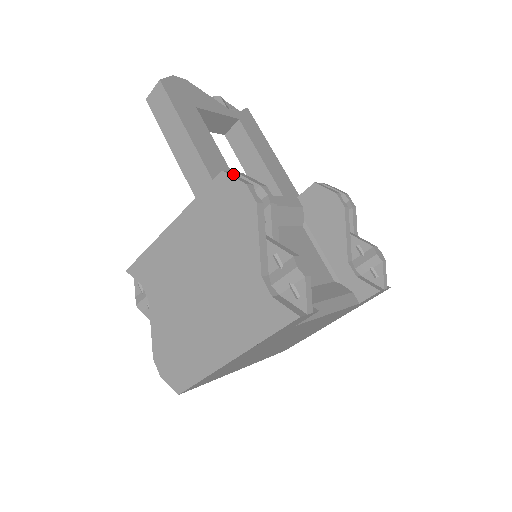
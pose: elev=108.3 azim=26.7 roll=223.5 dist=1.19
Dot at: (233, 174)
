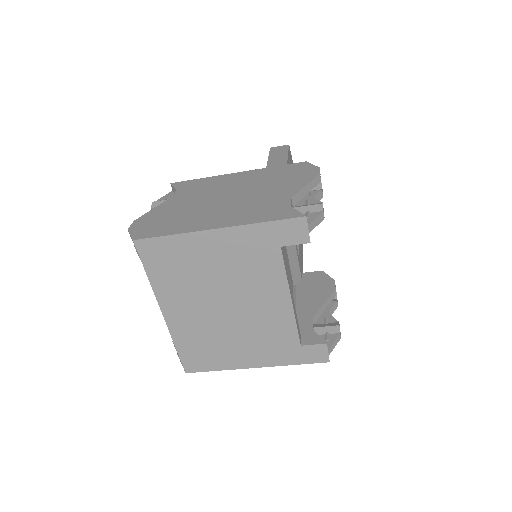
Dot at: occluded
